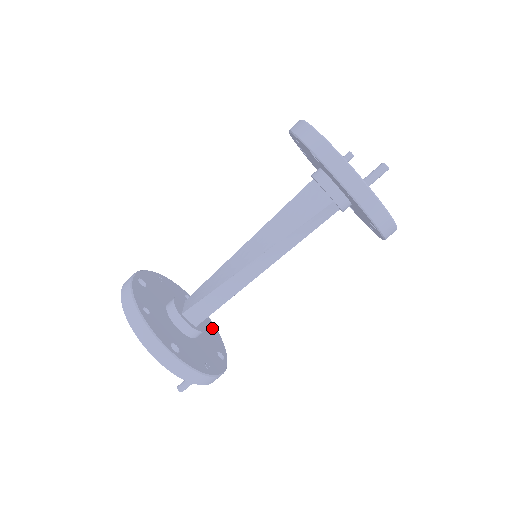
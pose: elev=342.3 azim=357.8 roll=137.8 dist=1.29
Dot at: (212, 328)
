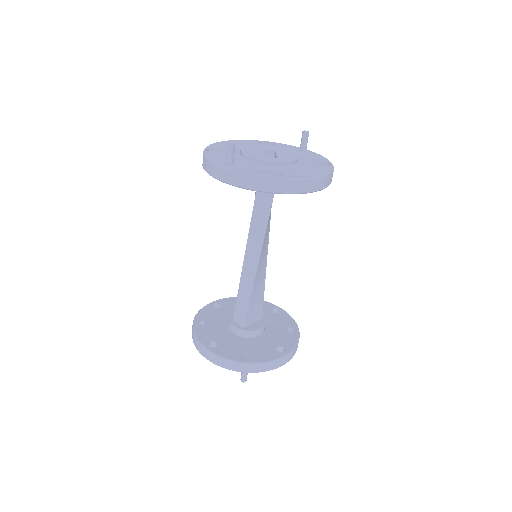
Dot at: (293, 330)
